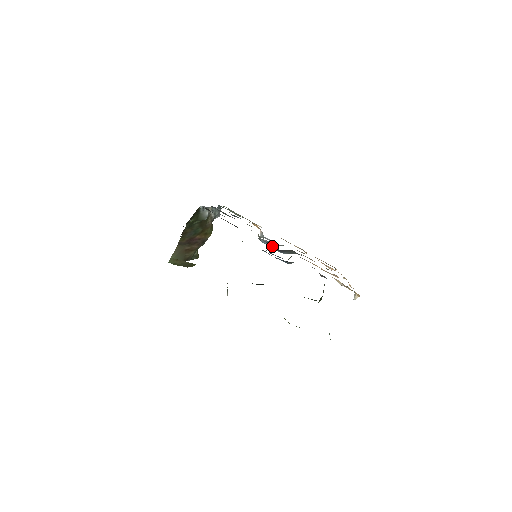
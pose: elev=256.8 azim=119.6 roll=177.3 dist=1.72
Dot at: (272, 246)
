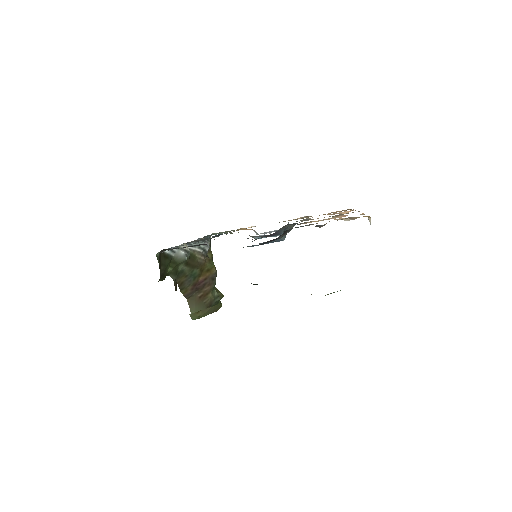
Dot at: occluded
